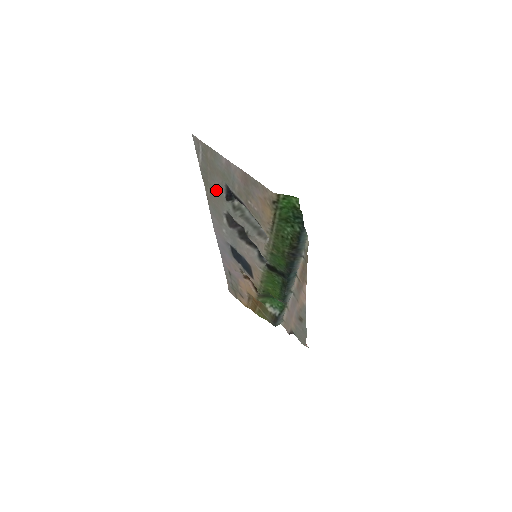
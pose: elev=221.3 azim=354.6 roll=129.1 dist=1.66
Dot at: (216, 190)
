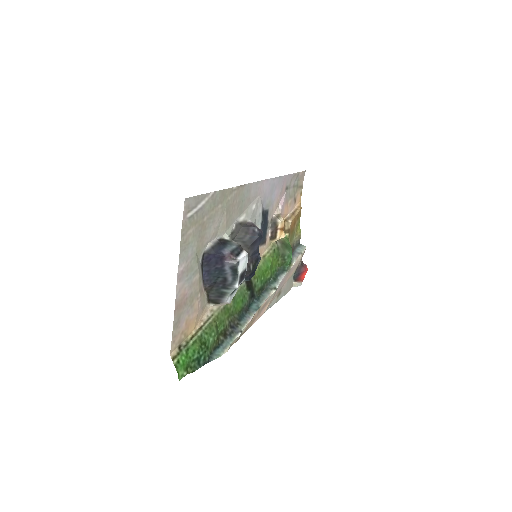
Dot at: (221, 220)
